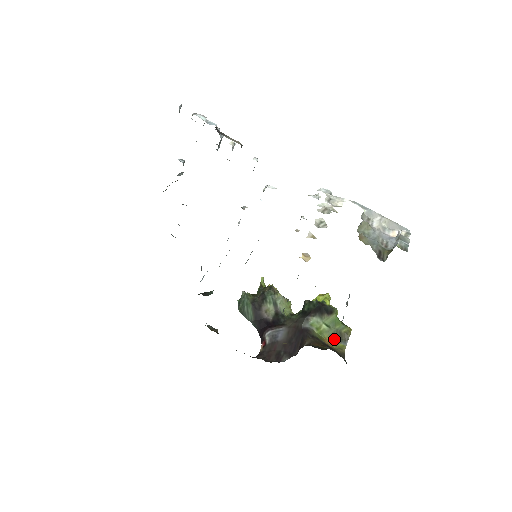
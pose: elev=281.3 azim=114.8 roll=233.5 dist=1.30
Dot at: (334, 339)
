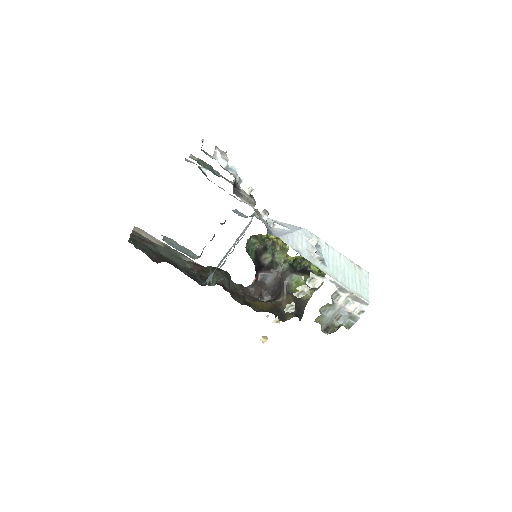
Dot at: occluded
